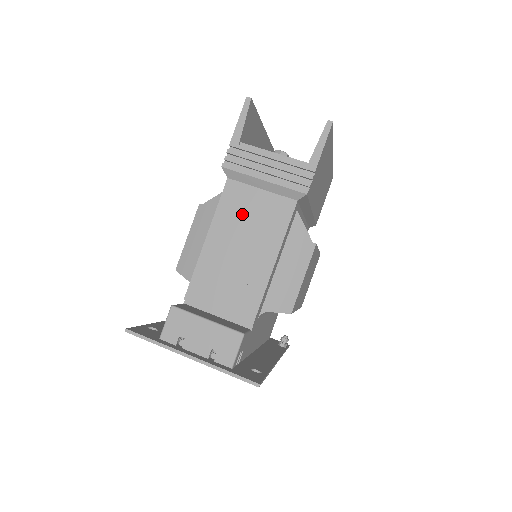
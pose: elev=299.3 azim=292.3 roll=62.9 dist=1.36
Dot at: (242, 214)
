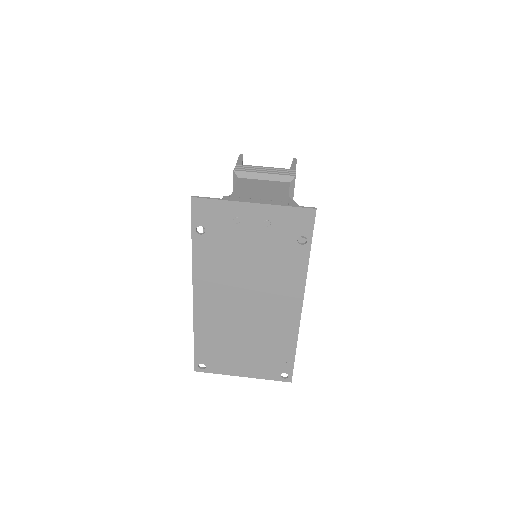
Dot at: (254, 187)
